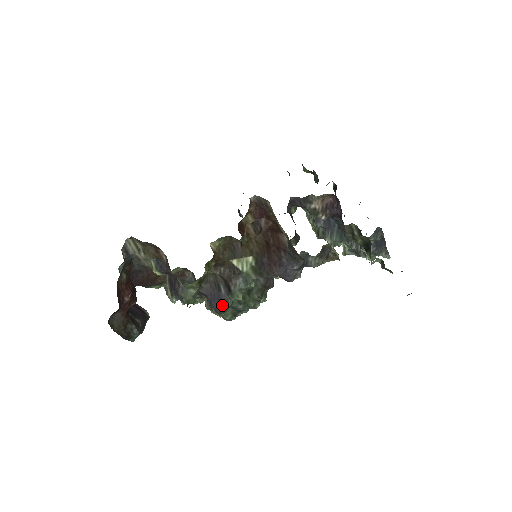
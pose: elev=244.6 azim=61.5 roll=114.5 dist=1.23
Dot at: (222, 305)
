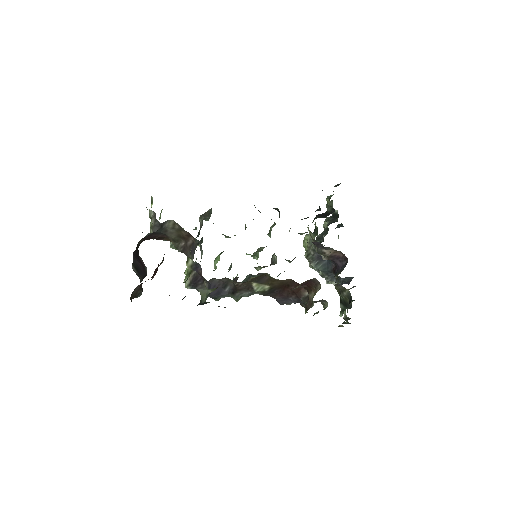
Dot at: (218, 296)
